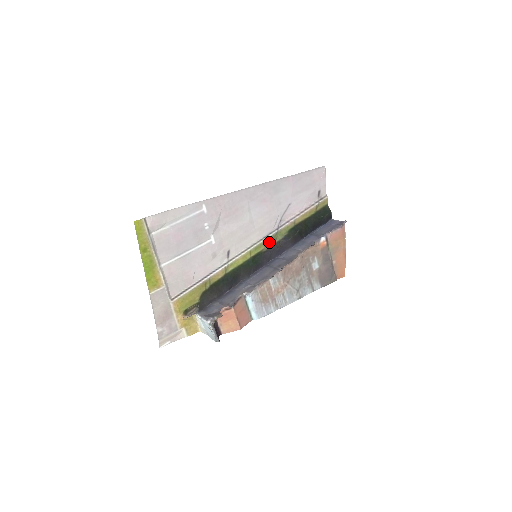
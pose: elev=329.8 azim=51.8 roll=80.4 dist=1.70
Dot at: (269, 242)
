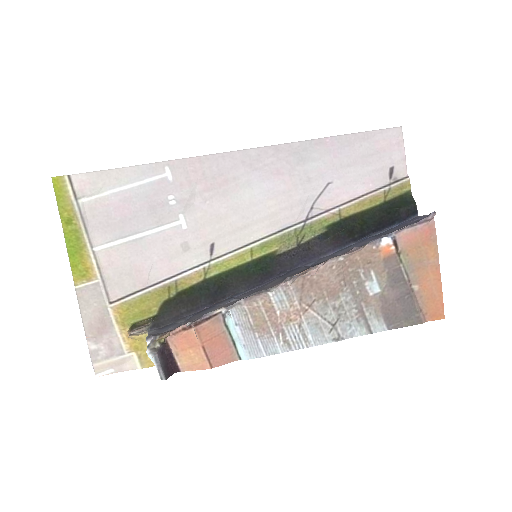
Dot at: (289, 240)
